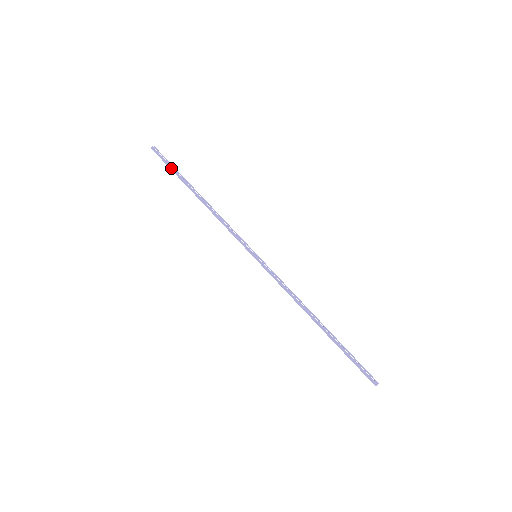
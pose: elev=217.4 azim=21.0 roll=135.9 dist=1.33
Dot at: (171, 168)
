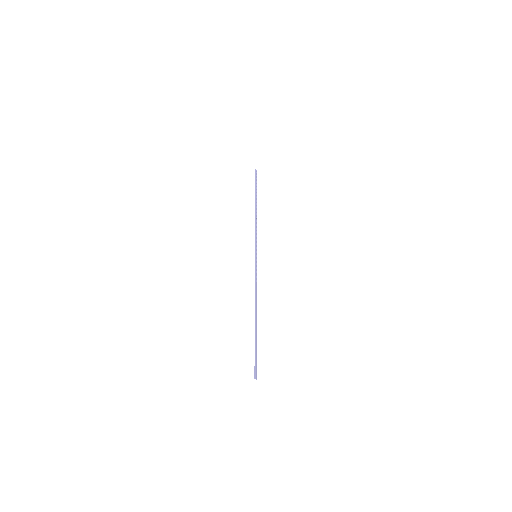
Dot at: (256, 184)
